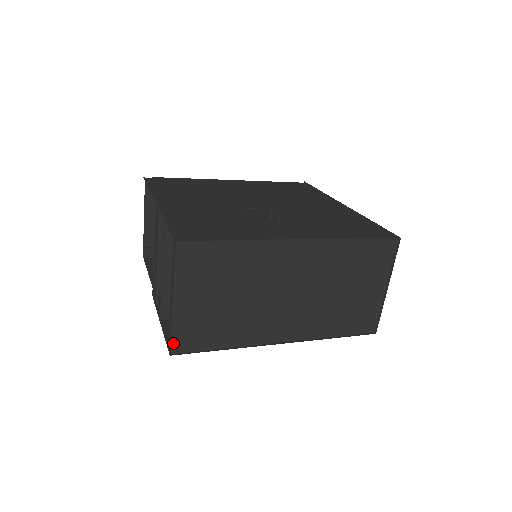
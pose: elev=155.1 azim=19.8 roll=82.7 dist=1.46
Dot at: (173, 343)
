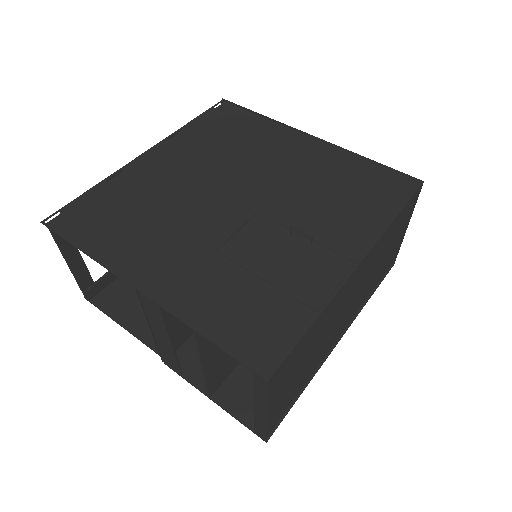
Dot at: occluded
